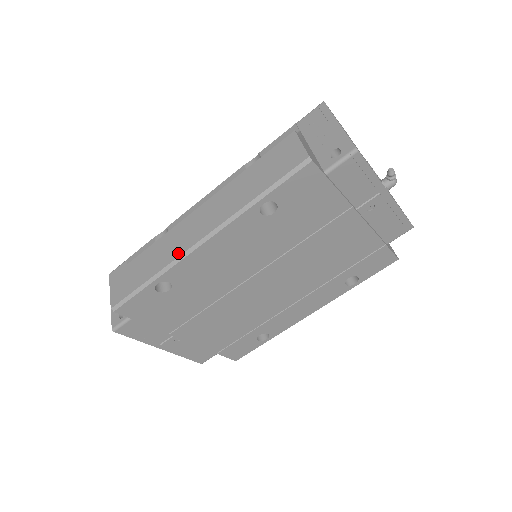
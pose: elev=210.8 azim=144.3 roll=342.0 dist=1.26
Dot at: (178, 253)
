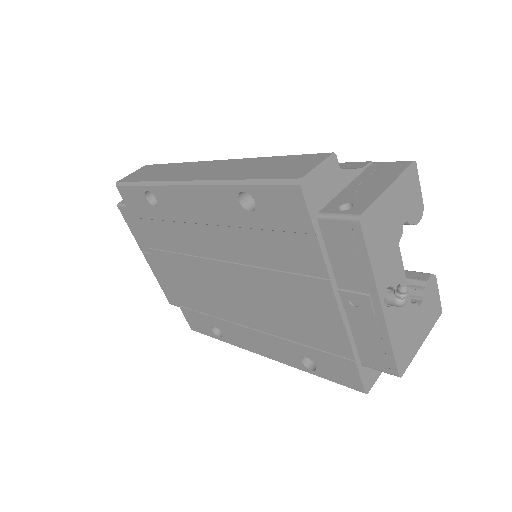
Dot at: (172, 178)
